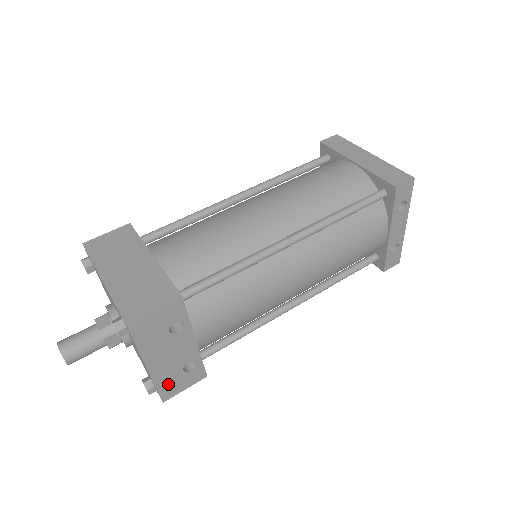
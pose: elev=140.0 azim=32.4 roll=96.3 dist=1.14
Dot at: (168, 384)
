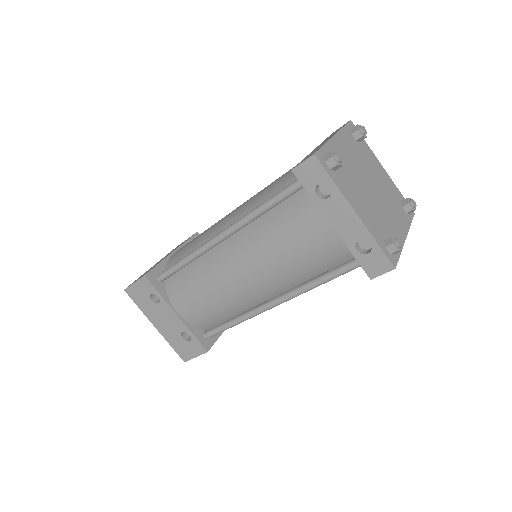
Dot at: (179, 347)
